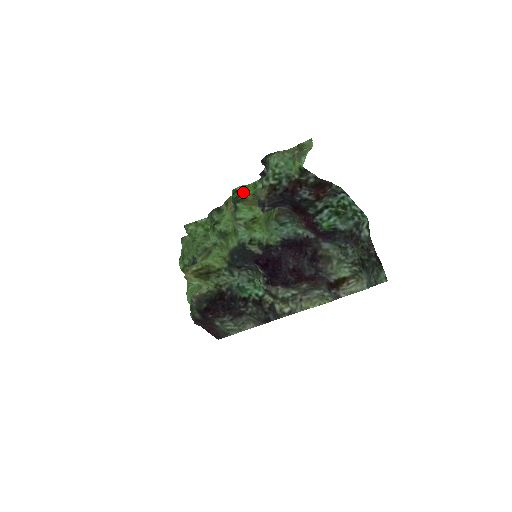
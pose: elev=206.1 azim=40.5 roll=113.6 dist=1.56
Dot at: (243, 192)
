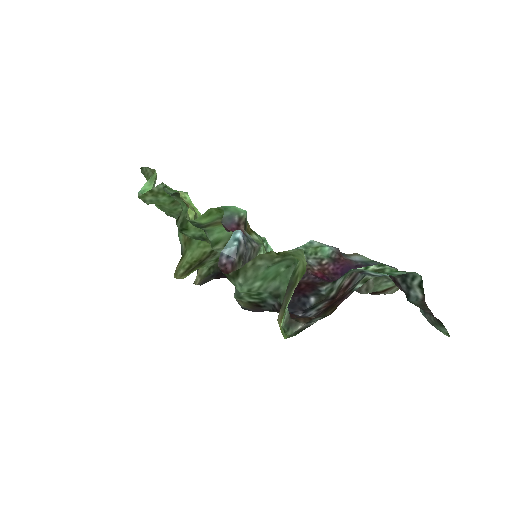
Dot at: (205, 222)
